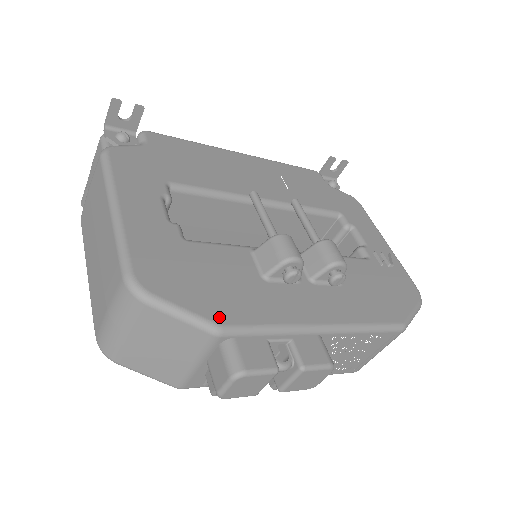
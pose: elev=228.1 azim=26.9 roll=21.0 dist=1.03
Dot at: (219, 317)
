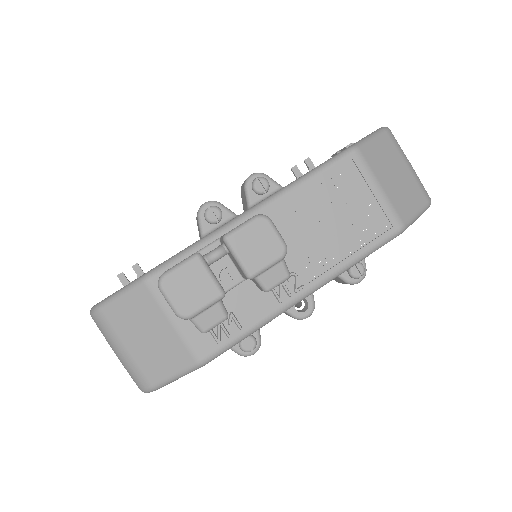
Dot at: (147, 272)
